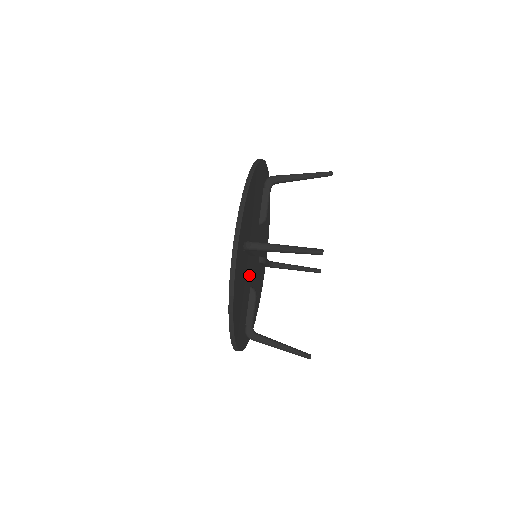
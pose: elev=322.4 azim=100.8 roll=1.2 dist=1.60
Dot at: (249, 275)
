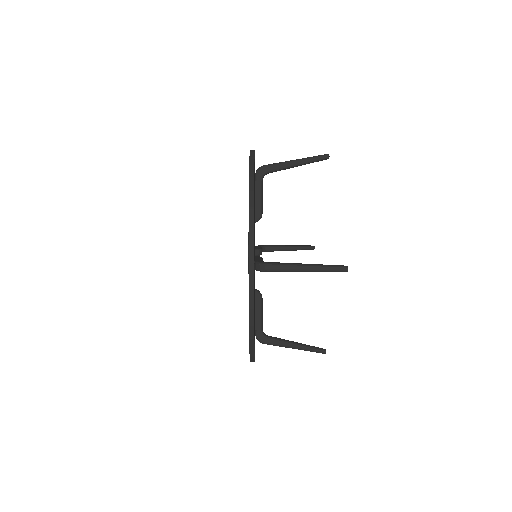
Dot at: occluded
